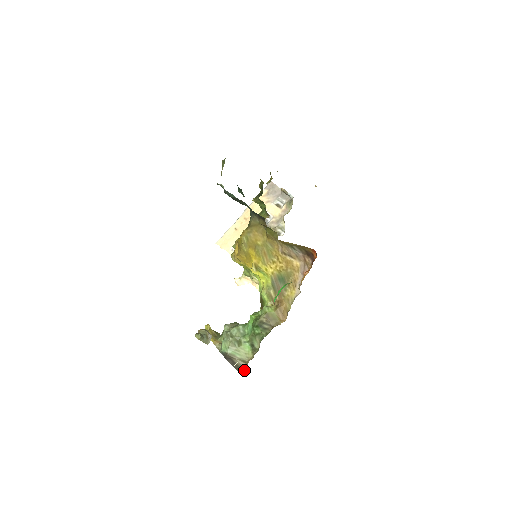
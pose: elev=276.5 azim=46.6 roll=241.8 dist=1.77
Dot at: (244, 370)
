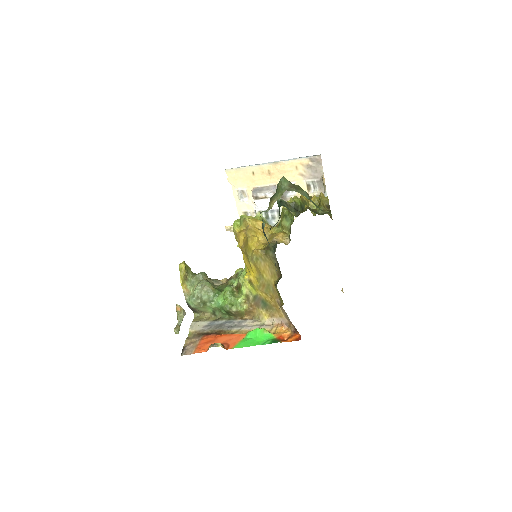
Dot at: (199, 314)
